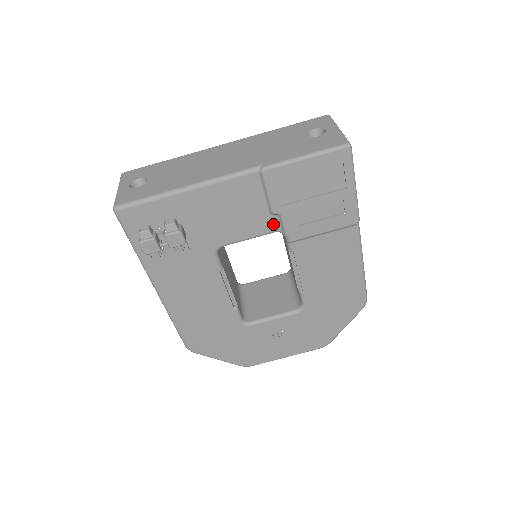
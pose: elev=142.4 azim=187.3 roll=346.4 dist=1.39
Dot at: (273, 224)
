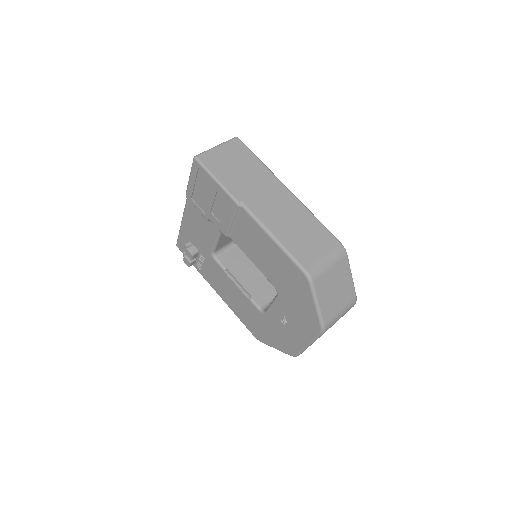
Dot at: (215, 227)
